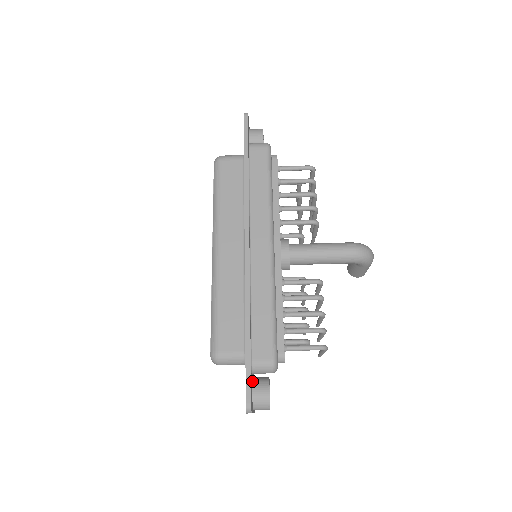
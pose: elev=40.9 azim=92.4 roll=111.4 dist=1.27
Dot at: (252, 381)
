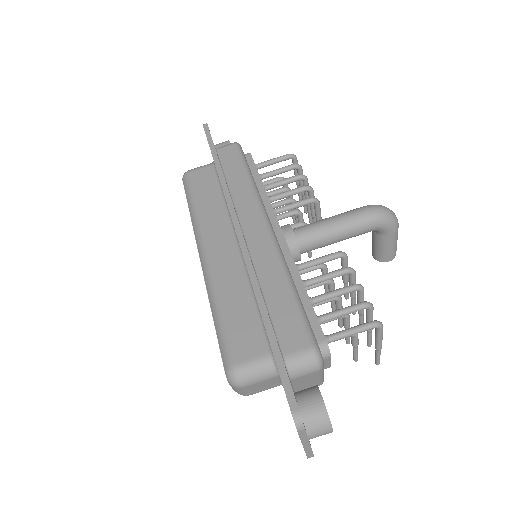
Dot at: (294, 394)
